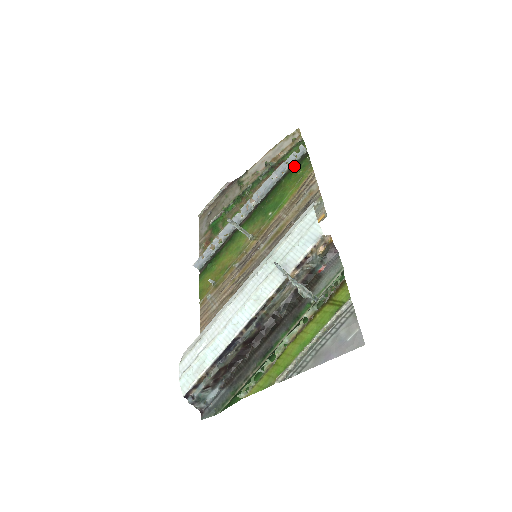
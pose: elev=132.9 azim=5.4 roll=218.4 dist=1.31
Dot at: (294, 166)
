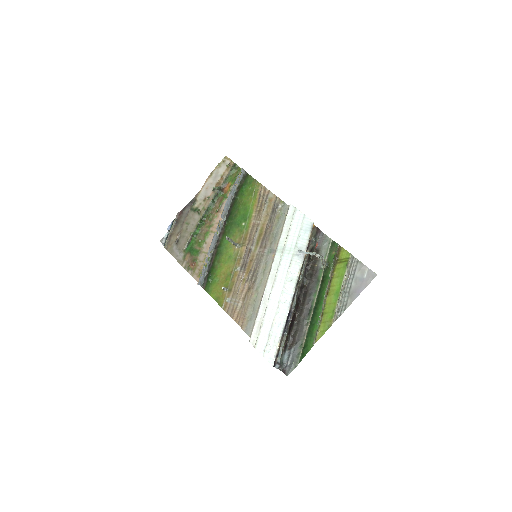
Dot at: (241, 185)
